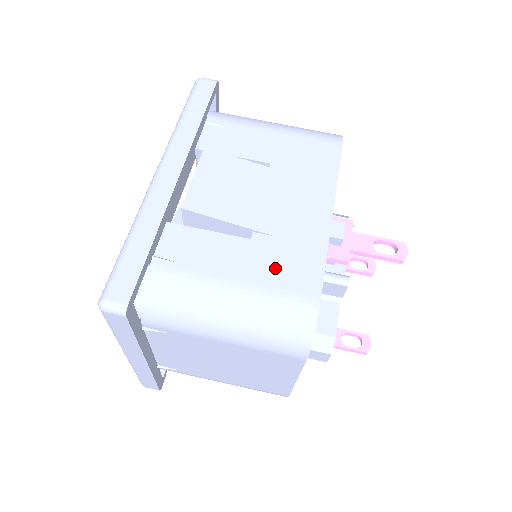
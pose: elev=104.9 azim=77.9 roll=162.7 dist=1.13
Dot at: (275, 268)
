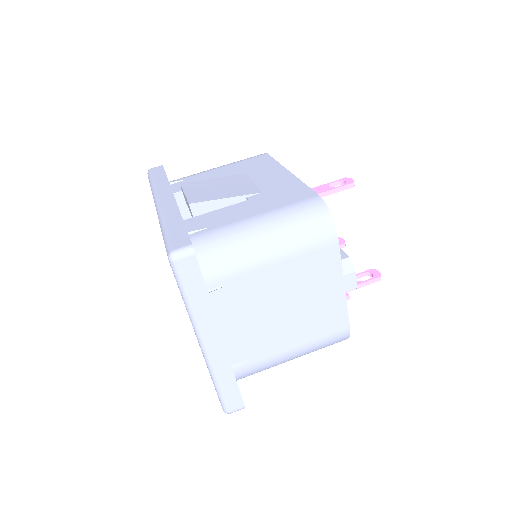
Dot at: (276, 200)
